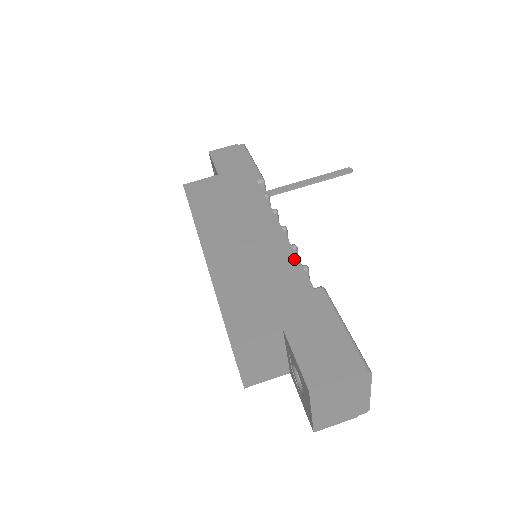
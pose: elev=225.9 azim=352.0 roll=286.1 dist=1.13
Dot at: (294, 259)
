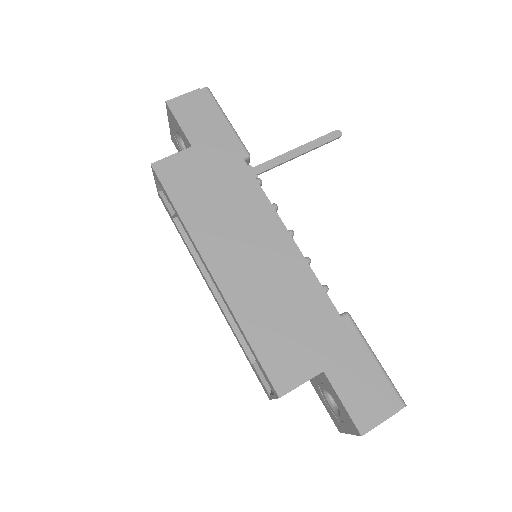
Dot at: (314, 281)
